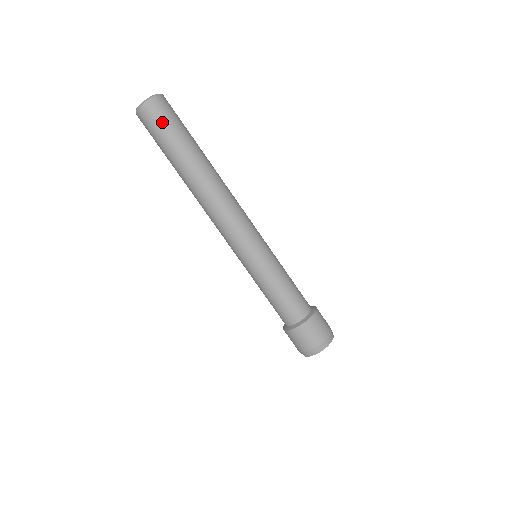
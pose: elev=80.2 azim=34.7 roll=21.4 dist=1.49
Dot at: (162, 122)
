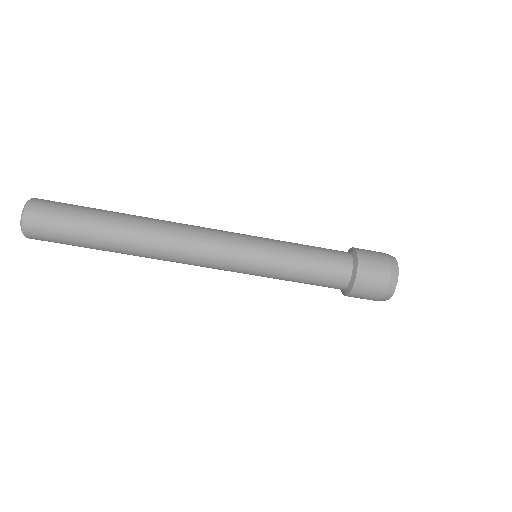
Dot at: (54, 223)
